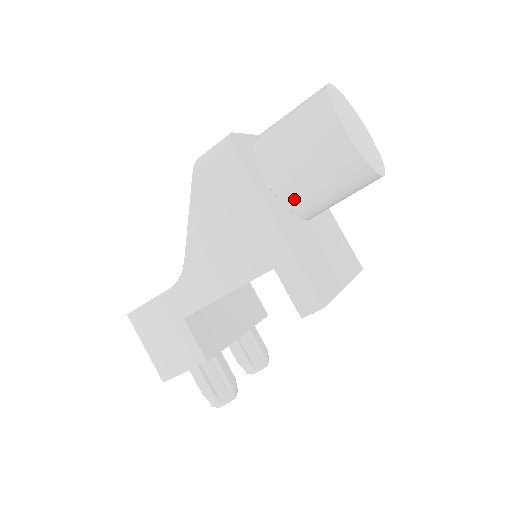
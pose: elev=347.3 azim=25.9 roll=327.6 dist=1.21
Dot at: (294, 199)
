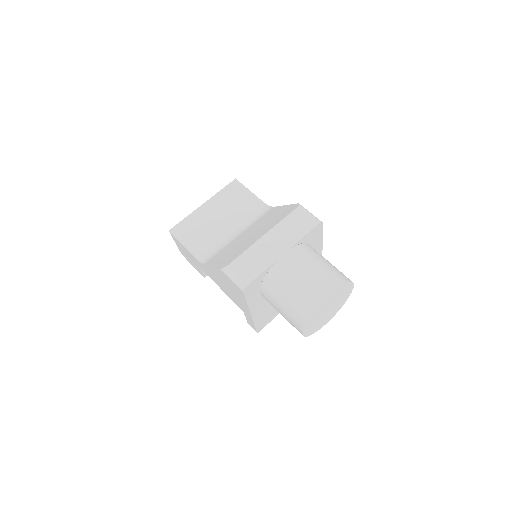
Dot at: occluded
